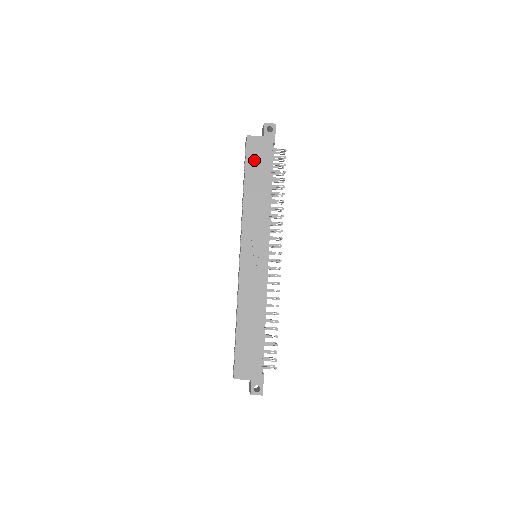
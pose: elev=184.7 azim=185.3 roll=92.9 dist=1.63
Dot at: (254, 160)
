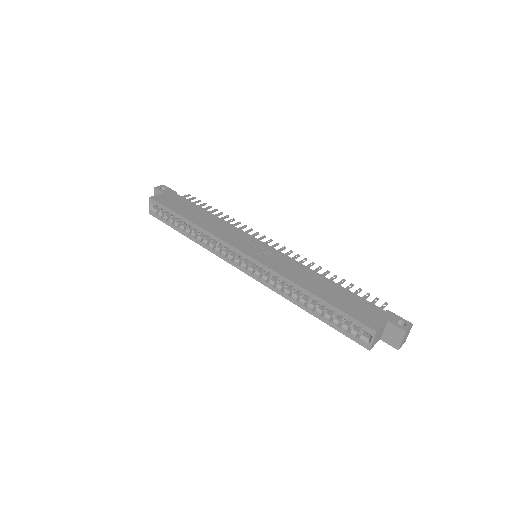
Dot at: (174, 205)
